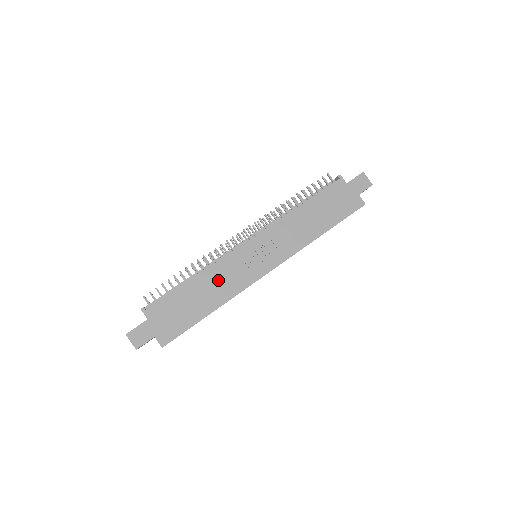
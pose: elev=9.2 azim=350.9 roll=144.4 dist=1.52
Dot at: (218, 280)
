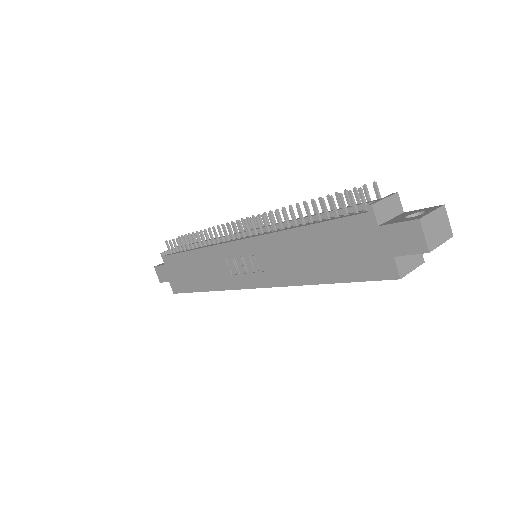
Dot at: (209, 265)
